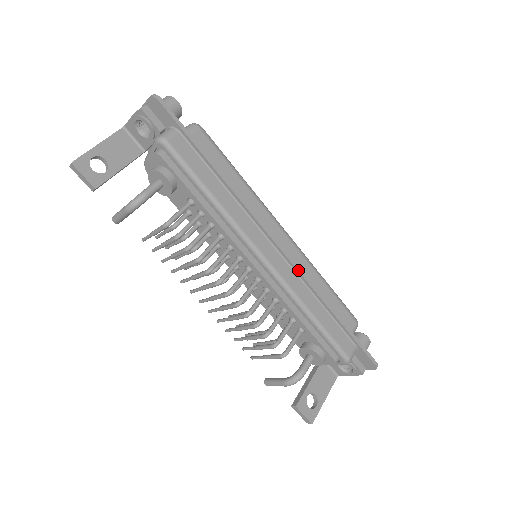
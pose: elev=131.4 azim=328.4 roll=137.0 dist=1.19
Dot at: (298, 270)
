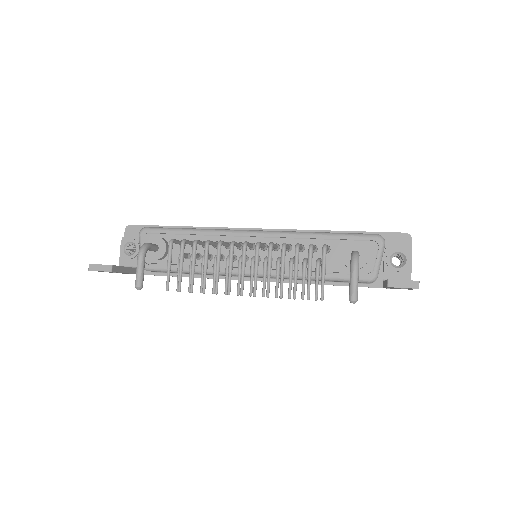
Dot at: (284, 229)
